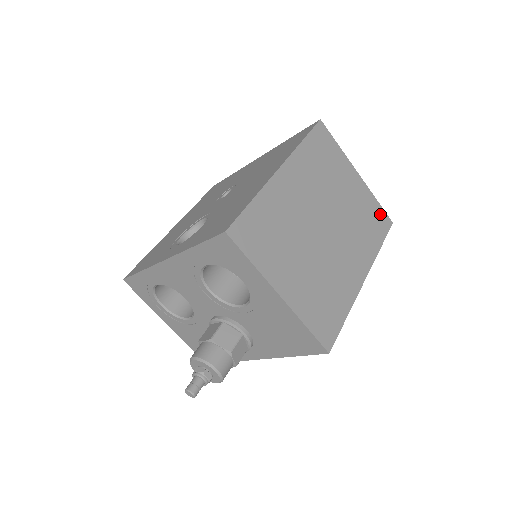
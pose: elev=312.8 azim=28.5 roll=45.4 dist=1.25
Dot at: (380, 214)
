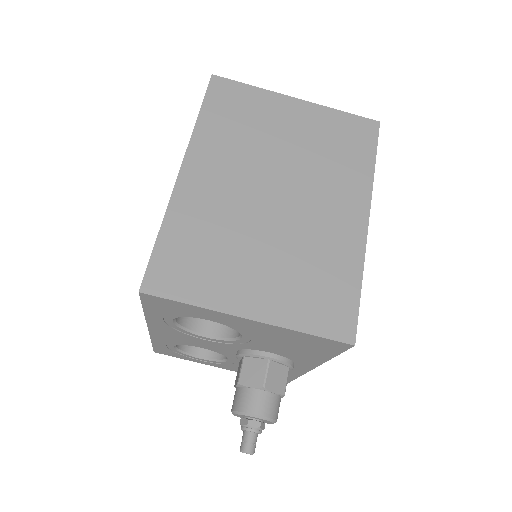
Dot at: (354, 124)
